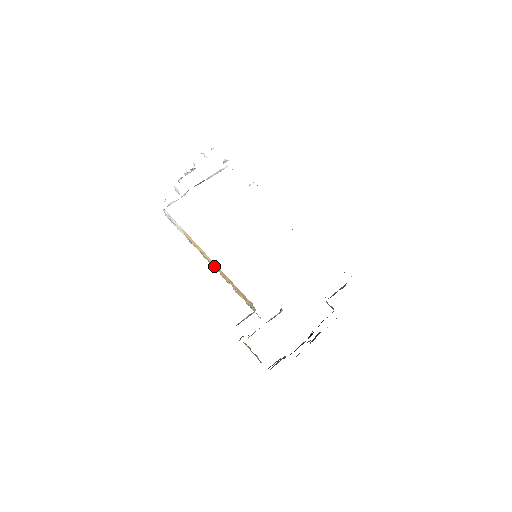
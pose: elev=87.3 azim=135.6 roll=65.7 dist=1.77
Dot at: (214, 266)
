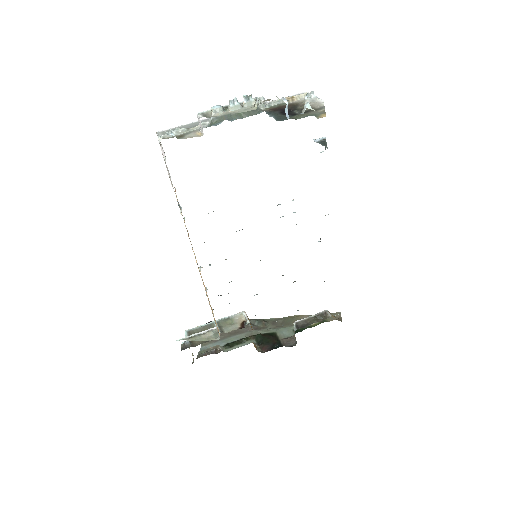
Dot at: occluded
